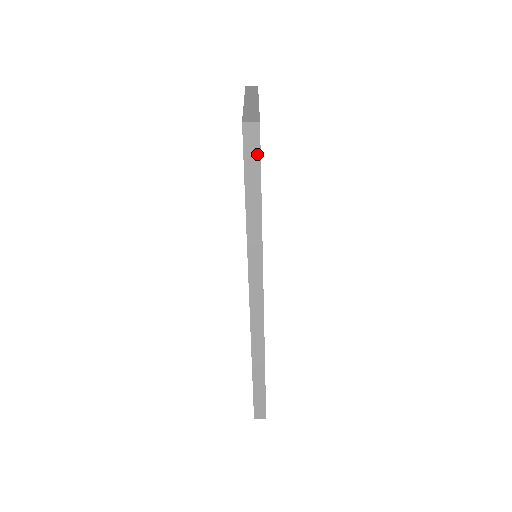
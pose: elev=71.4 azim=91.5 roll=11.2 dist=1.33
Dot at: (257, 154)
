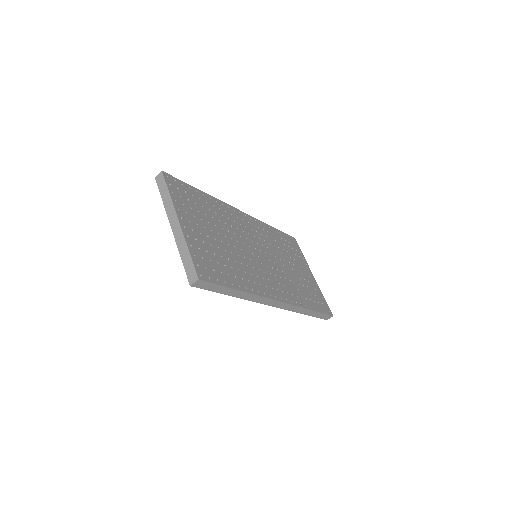
Dot at: (212, 285)
